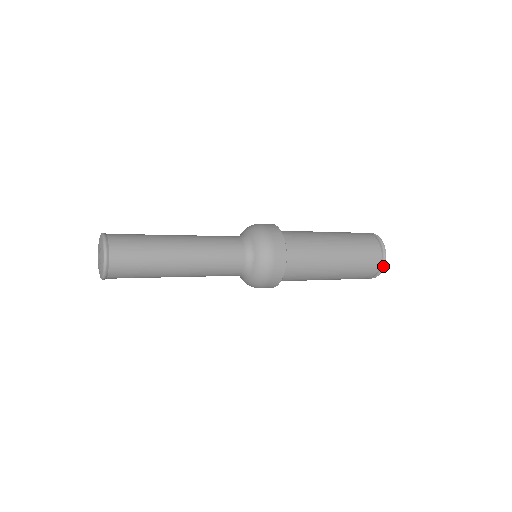
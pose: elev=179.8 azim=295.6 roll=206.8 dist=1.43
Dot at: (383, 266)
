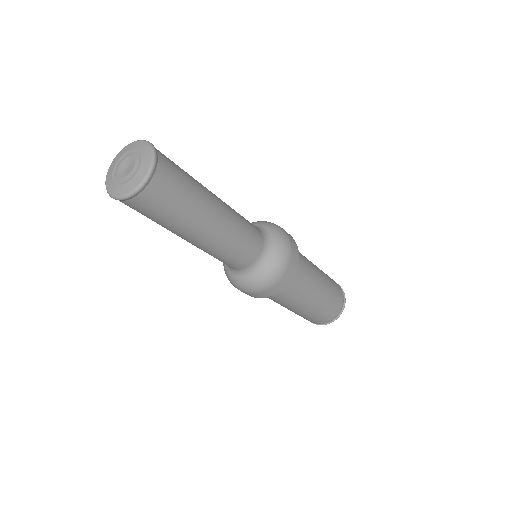
Dot at: (344, 305)
